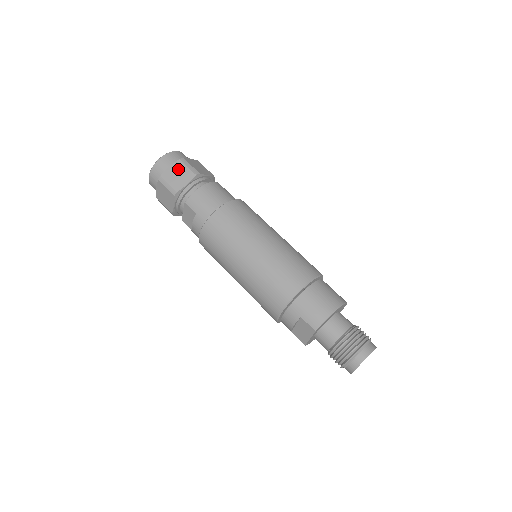
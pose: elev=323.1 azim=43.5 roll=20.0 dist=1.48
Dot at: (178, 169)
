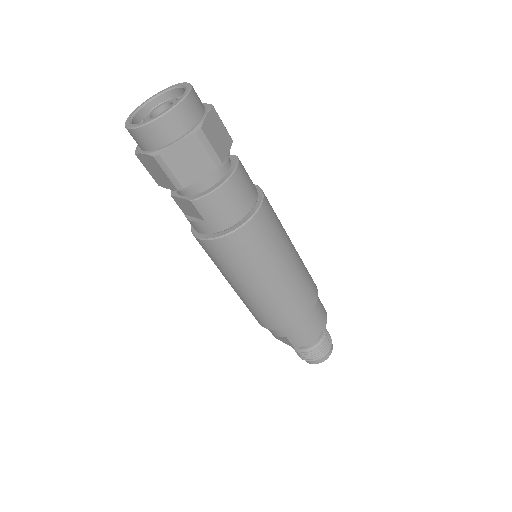
Dot at: (191, 151)
